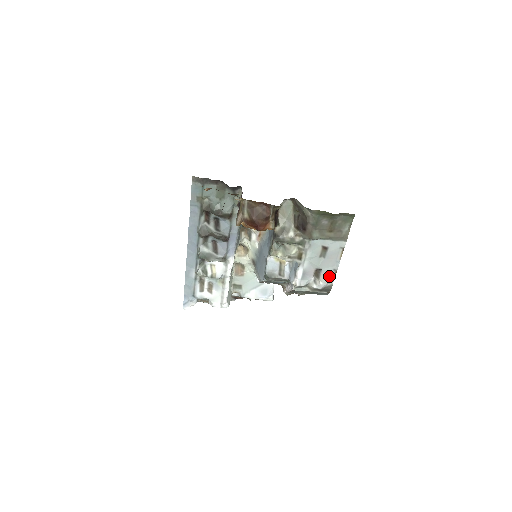
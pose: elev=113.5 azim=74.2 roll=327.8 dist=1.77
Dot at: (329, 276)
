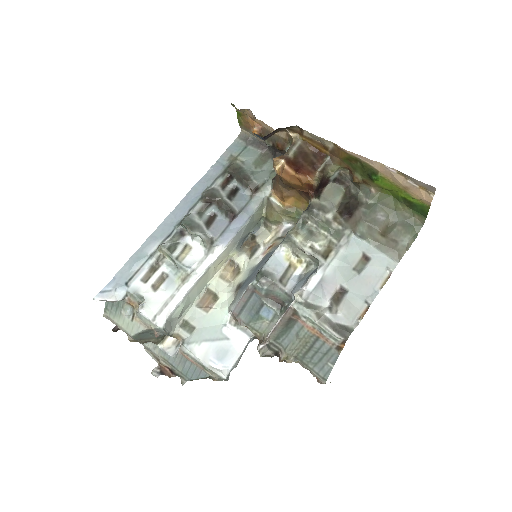
Dot at: (354, 309)
